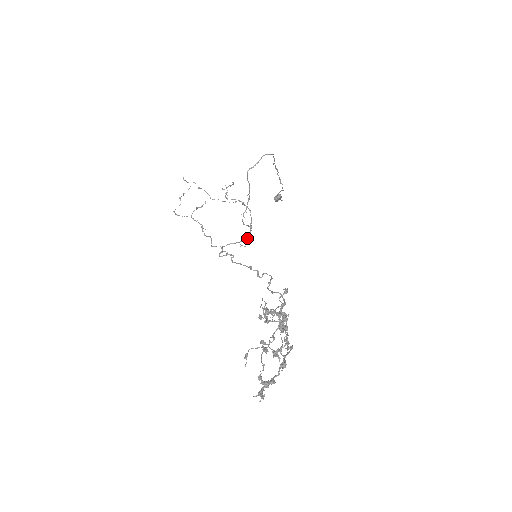
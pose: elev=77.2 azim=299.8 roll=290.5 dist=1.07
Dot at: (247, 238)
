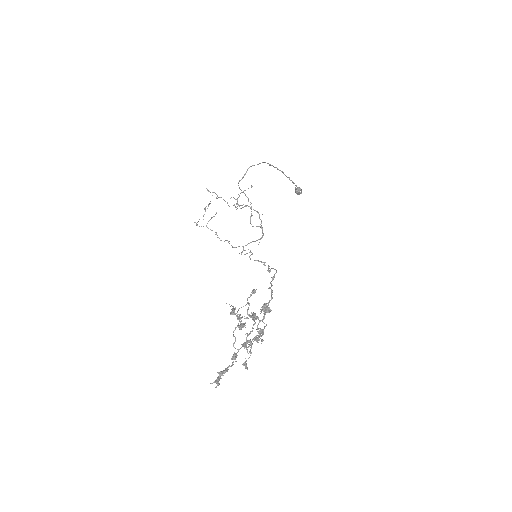
Dot at: (262, 236)
